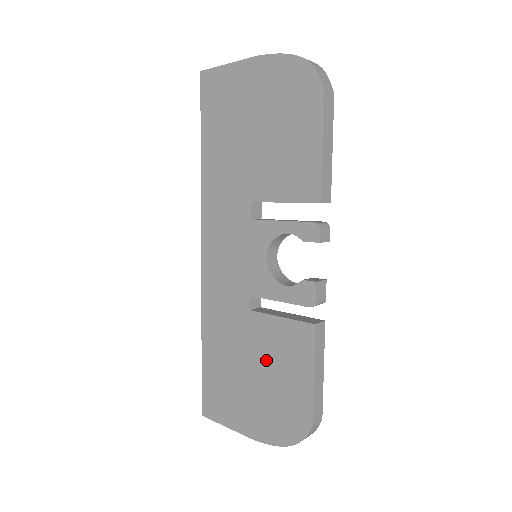
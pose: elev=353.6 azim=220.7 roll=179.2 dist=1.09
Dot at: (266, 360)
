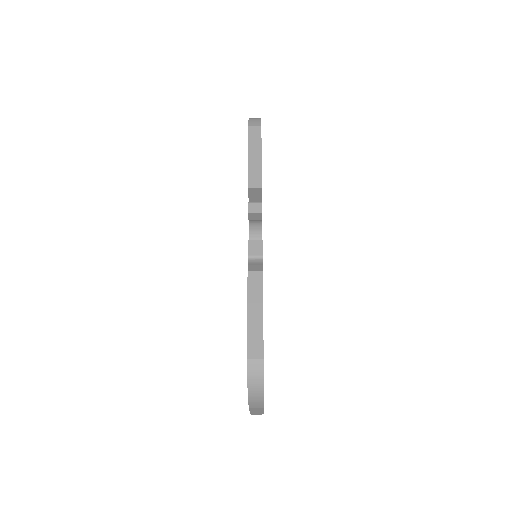
Dot at: occluded
